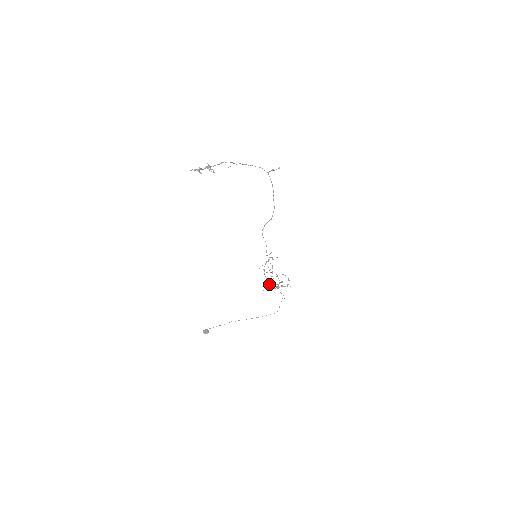
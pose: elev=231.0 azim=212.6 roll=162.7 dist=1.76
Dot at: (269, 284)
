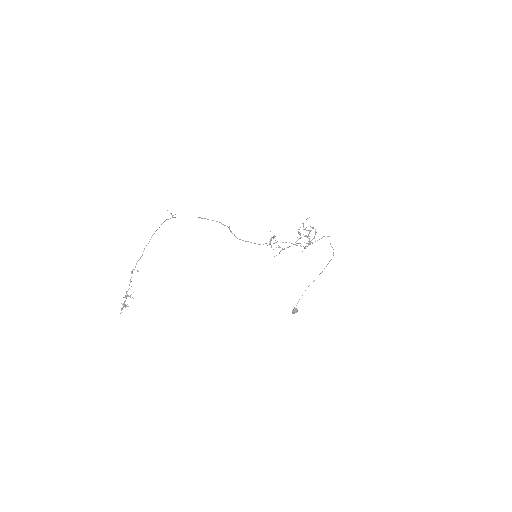
Dot at: occluded
